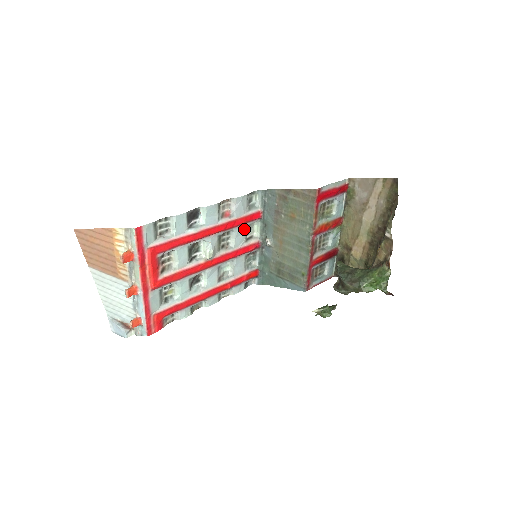
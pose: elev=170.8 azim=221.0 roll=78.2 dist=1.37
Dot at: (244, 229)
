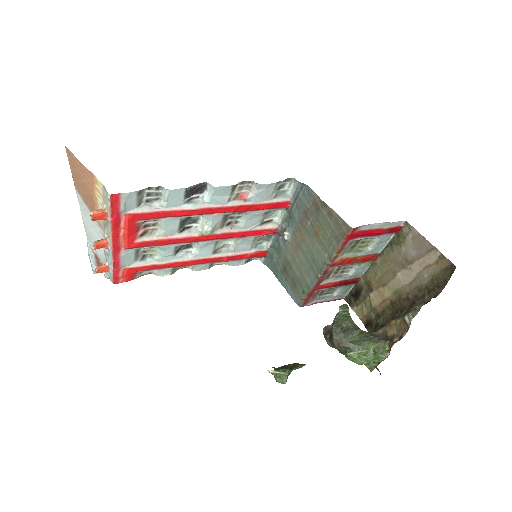
Dot at: (262, 214)
